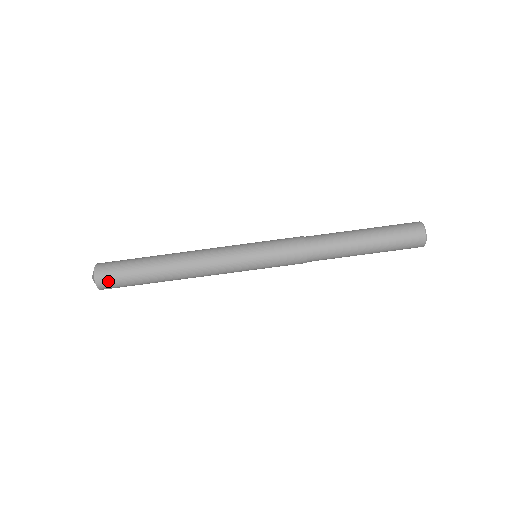
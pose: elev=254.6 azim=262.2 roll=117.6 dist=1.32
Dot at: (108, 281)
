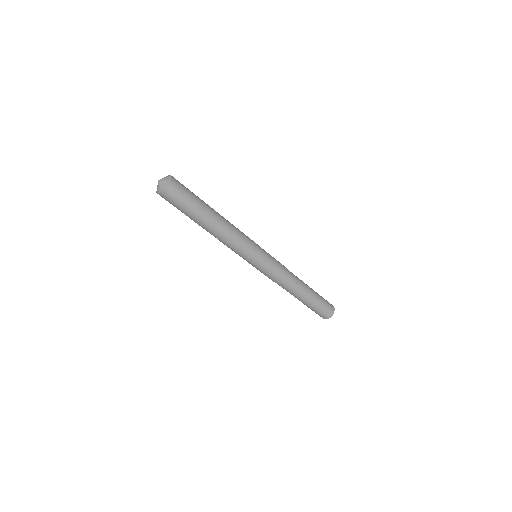
Dot at: (165, 199)
